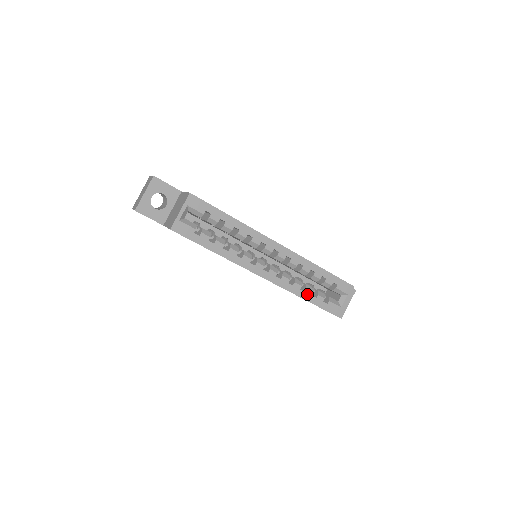
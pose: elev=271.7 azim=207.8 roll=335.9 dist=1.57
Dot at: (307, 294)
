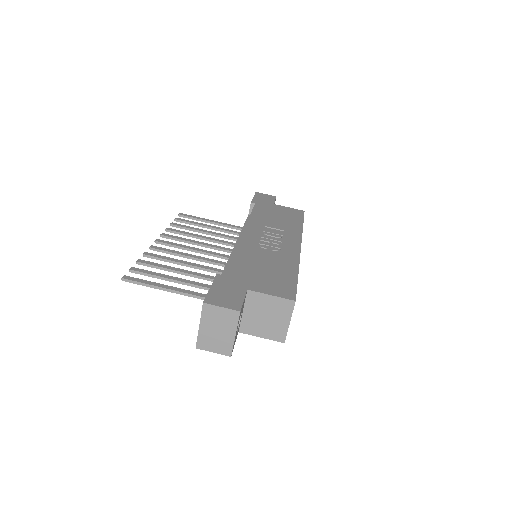
Dot at: occluded
